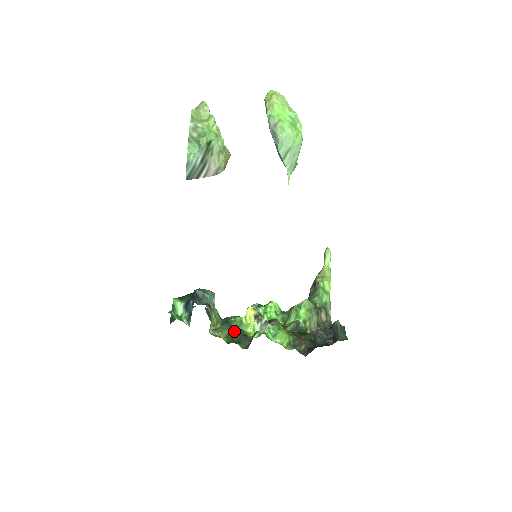
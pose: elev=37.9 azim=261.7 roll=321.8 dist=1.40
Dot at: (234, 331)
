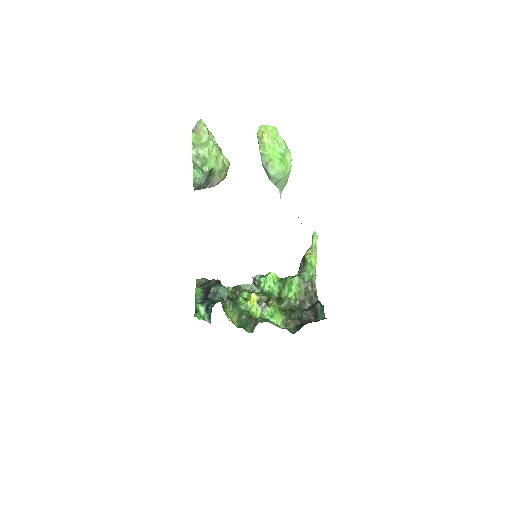
Dot at: (242, 314)
